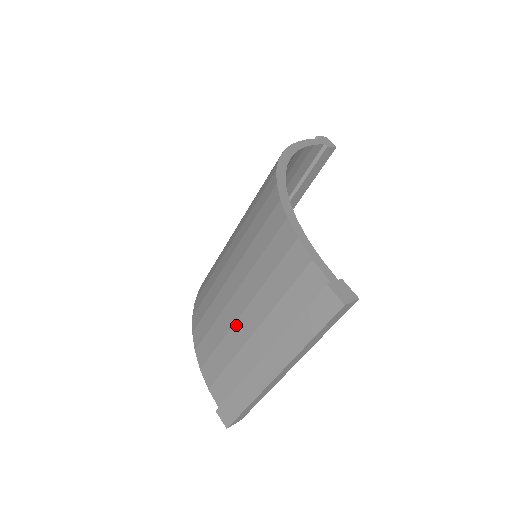
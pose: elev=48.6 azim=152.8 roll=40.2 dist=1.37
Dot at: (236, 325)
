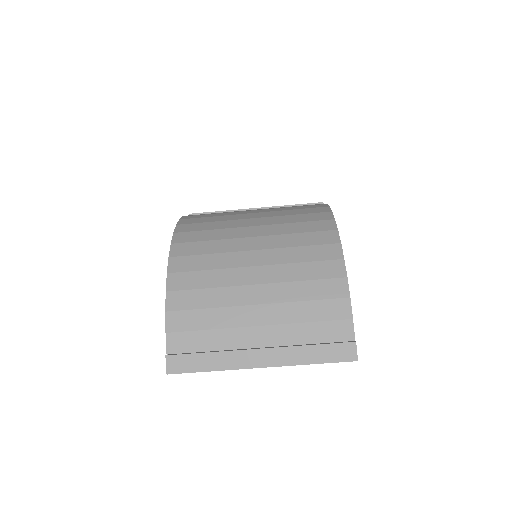
Dot at: (244, 308)
